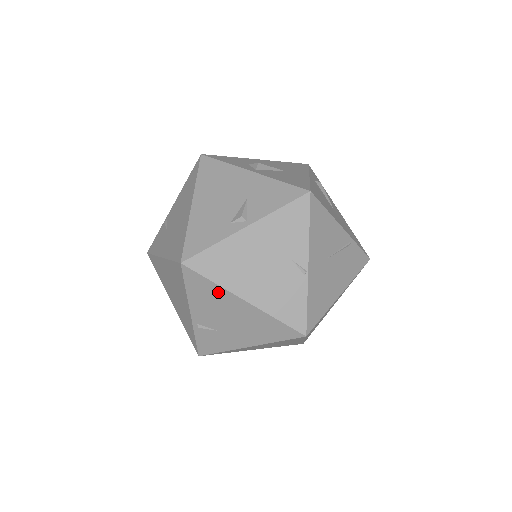
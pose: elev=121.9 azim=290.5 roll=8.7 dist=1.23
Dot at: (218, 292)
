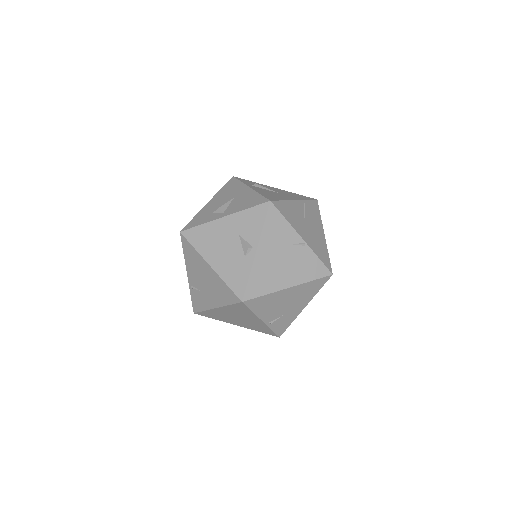
Dot at: (272, 297)
